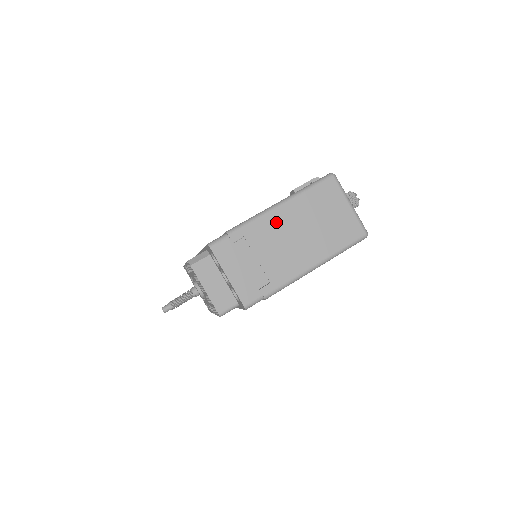
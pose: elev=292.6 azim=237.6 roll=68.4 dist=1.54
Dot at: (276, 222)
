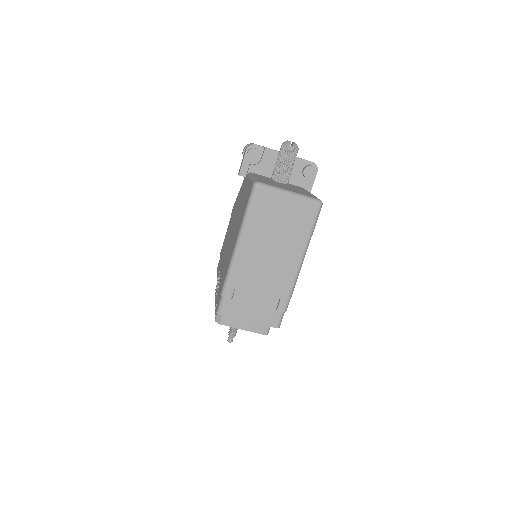
Dot at: (247, 259)
